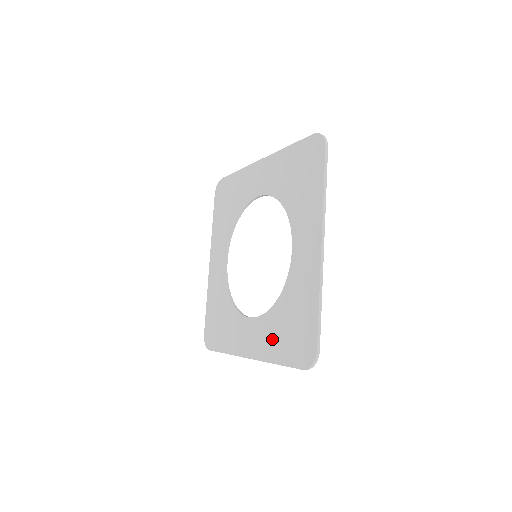
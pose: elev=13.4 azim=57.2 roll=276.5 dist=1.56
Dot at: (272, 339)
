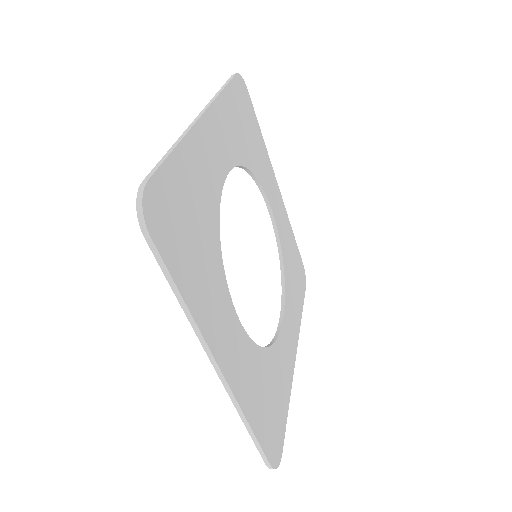
Dot at: occluded
